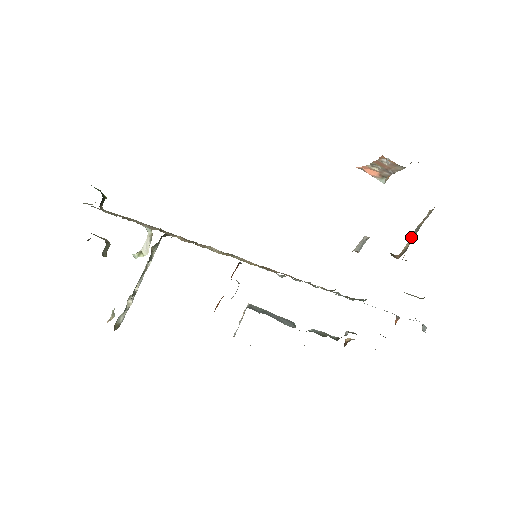
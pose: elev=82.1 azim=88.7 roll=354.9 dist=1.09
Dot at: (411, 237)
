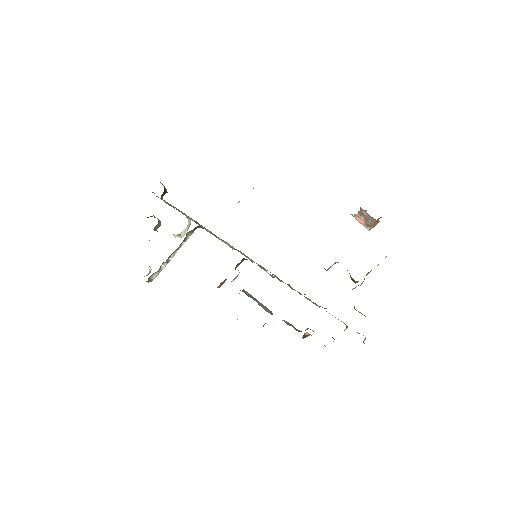
Dot at: (370, 271)
